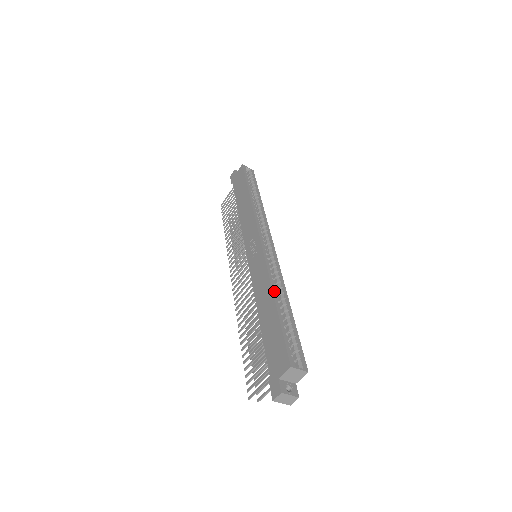
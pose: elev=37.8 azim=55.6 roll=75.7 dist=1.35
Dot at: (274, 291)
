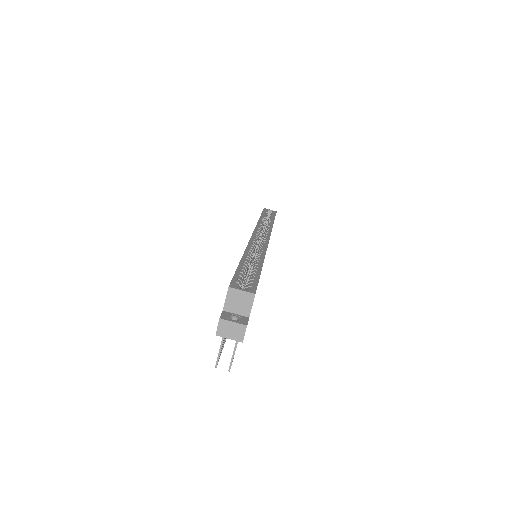
Dot at: (245, 254)
